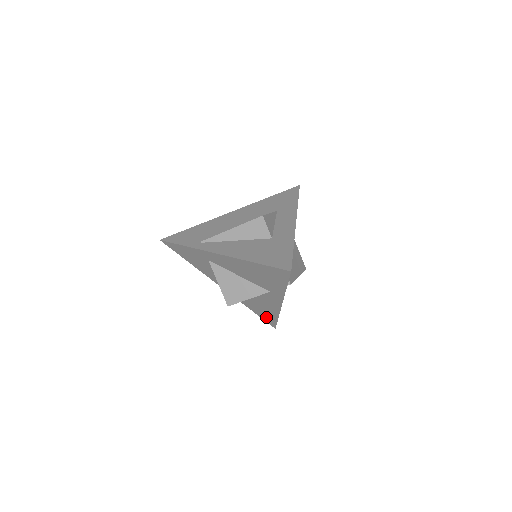
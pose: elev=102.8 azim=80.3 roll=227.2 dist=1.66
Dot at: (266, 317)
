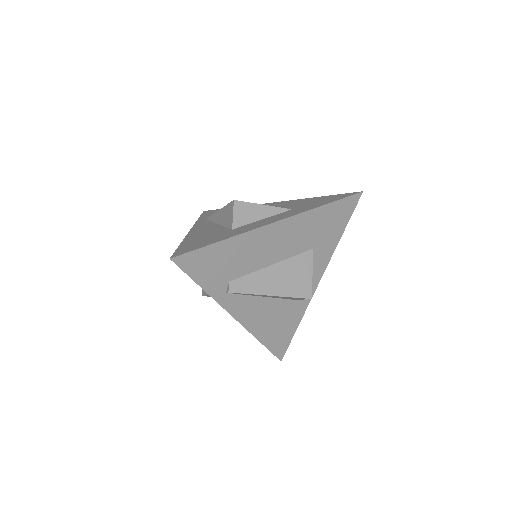
Dot at: occluded
